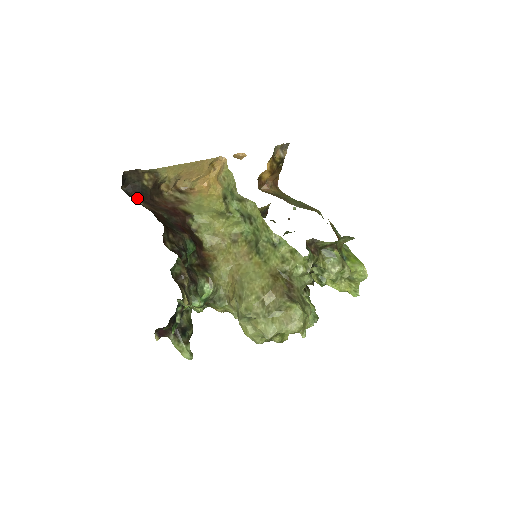
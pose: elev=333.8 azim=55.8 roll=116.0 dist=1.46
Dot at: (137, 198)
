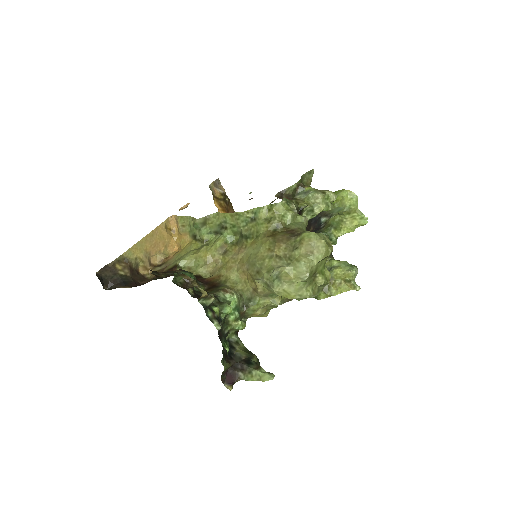
Dot at: (123, 287)
